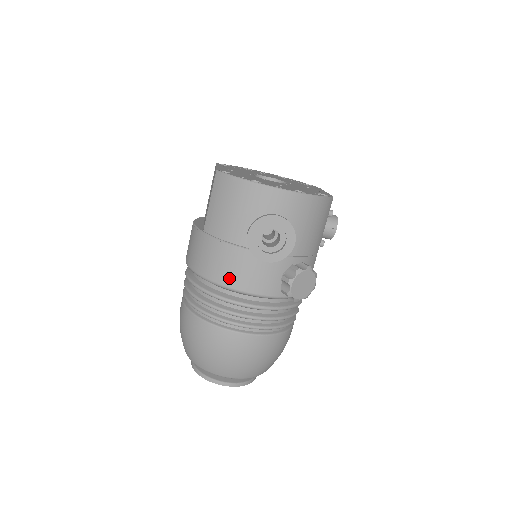
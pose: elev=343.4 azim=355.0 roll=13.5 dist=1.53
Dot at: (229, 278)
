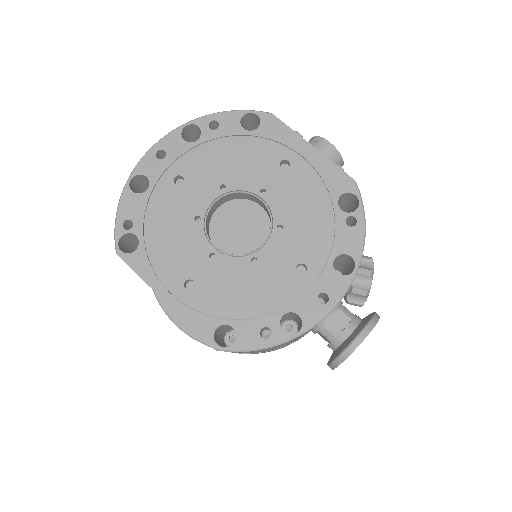
Dot at: occluded
